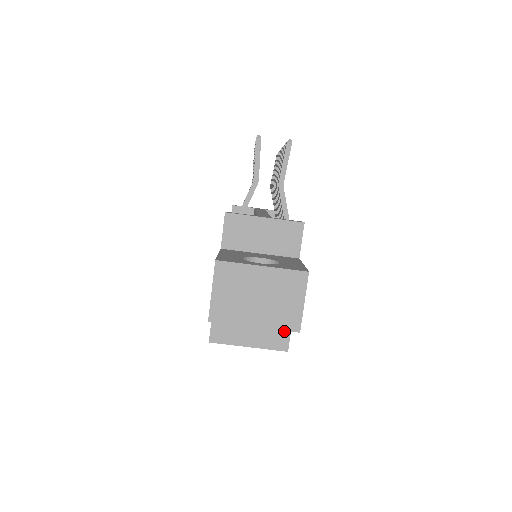
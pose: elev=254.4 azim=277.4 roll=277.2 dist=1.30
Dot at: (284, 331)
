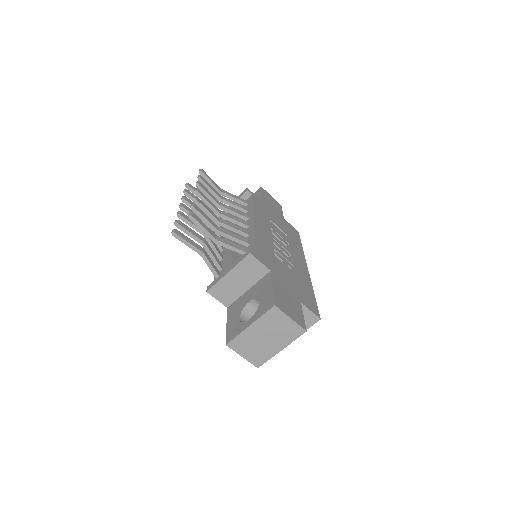
Dot at: (306, 313)
